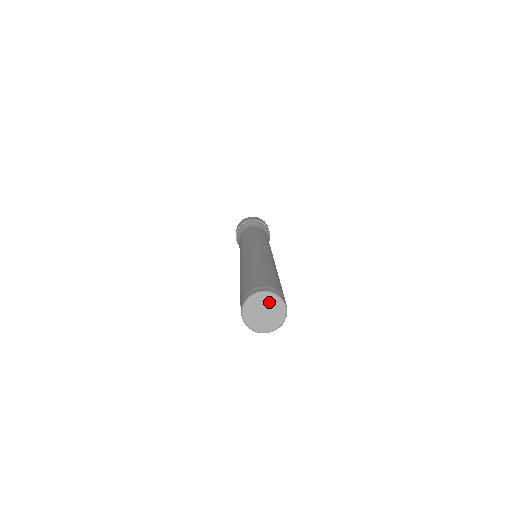
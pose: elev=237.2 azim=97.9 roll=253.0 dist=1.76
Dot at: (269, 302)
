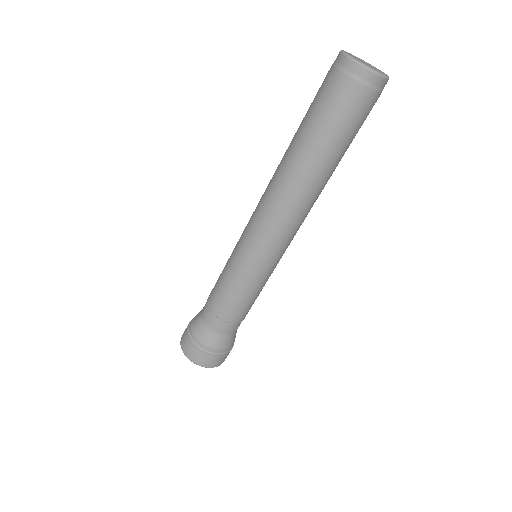
Dot at: (372, 66)
